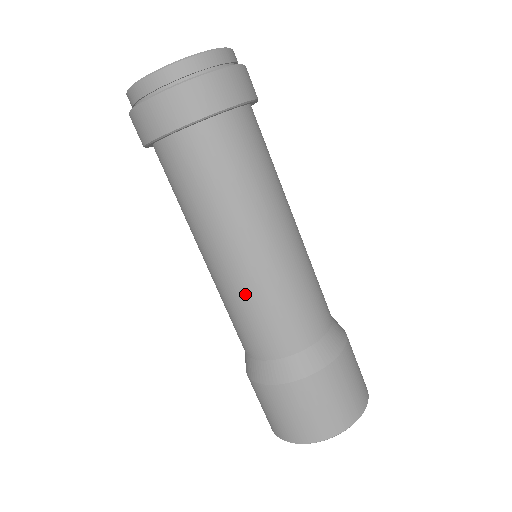
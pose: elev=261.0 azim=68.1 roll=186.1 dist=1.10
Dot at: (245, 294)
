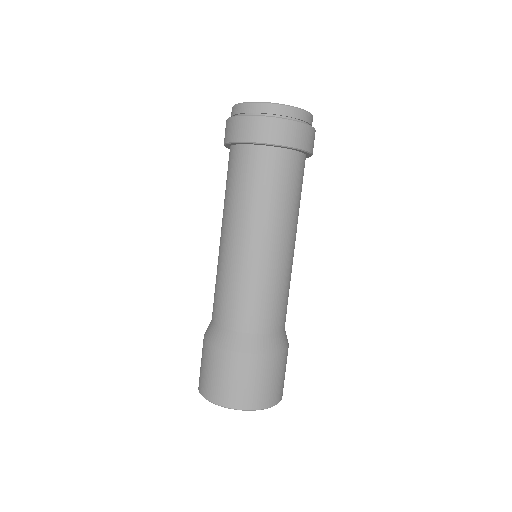
Dot at: (234, 272)
